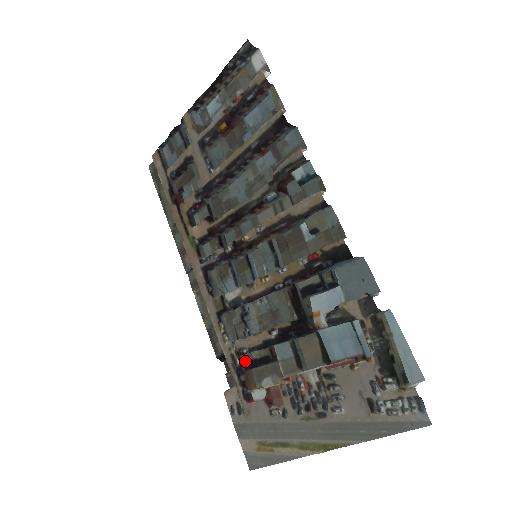
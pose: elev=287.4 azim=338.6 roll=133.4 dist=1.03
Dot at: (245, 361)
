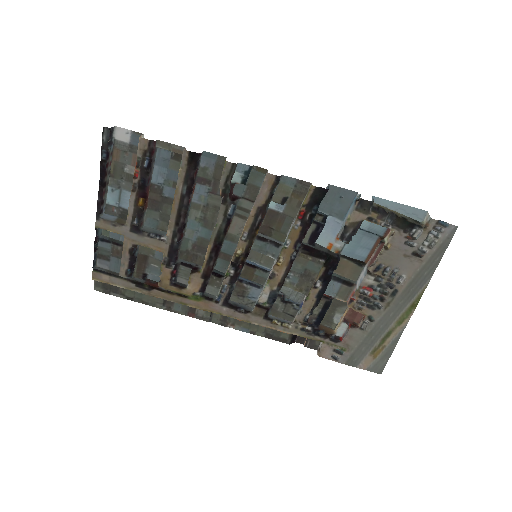
Dot at: (313, 323)
